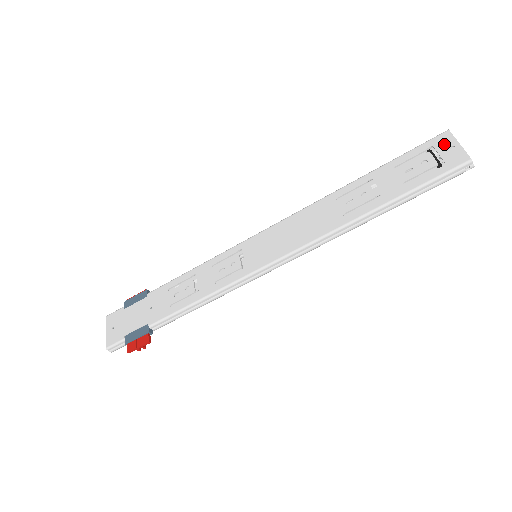
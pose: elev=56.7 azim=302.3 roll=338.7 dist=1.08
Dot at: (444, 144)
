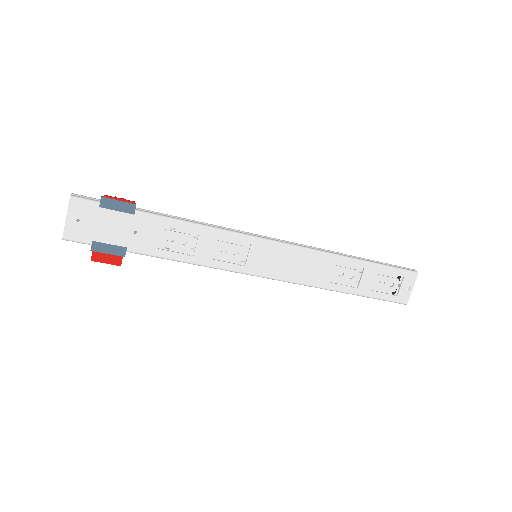
Dot at: (408, 282)
